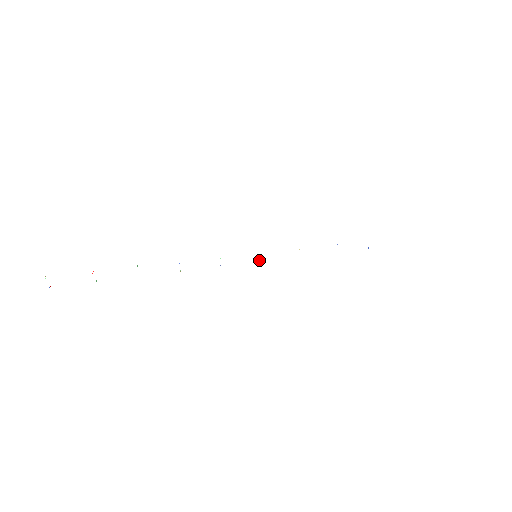
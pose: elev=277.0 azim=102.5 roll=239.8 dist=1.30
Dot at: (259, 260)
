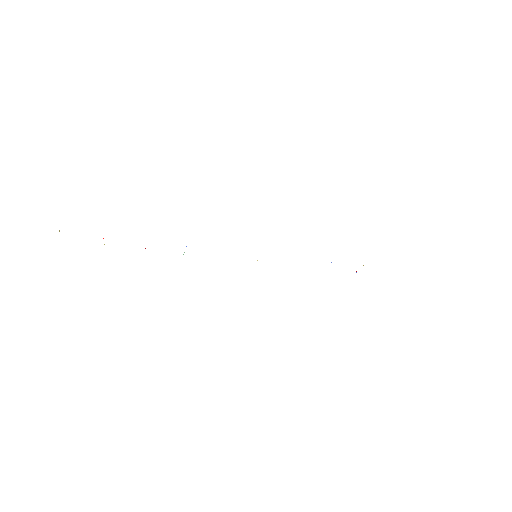
Dot at: (257, 260)
